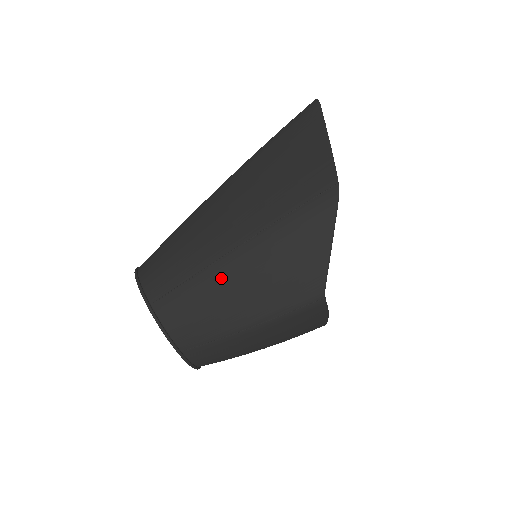
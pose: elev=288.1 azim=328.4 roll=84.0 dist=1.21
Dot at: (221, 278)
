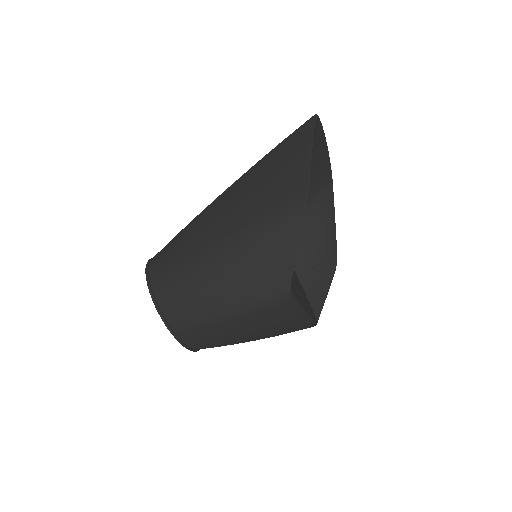
Dot at: (205, 270)
